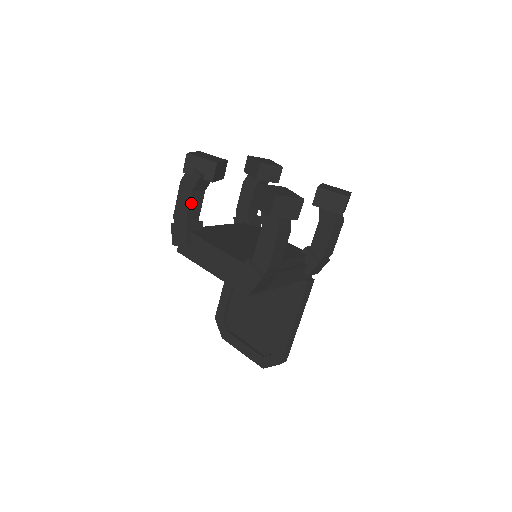
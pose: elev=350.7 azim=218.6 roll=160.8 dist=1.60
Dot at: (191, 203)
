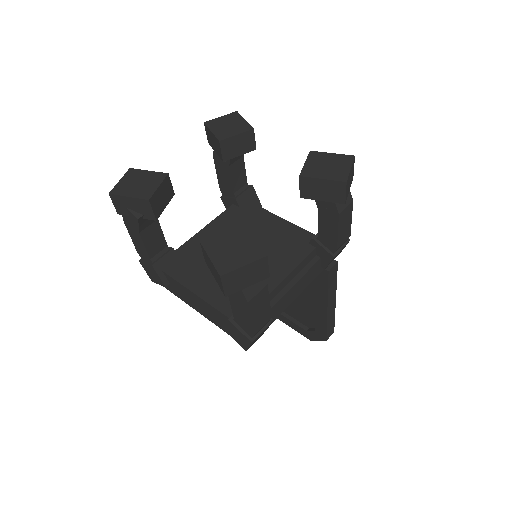
Dot at: (147, 242)
